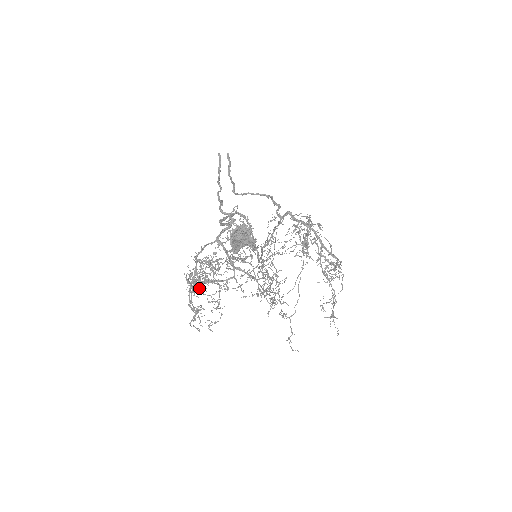
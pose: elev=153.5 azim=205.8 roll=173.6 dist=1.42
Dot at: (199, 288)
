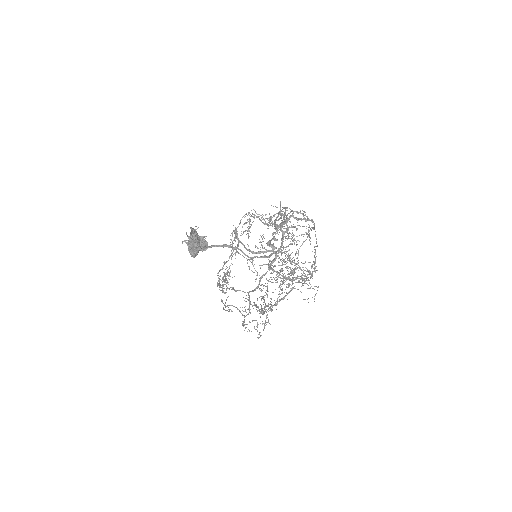
Dot at: (272, 310)
